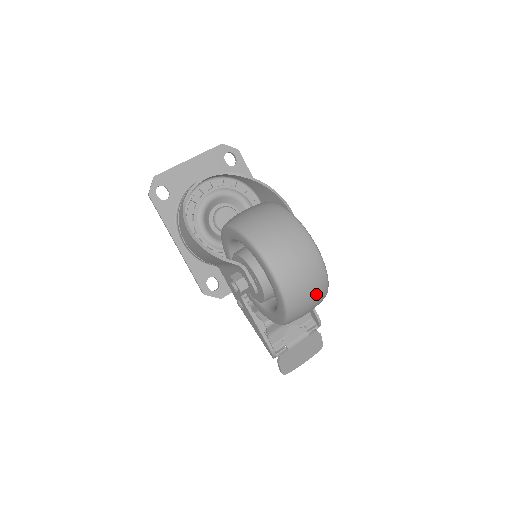
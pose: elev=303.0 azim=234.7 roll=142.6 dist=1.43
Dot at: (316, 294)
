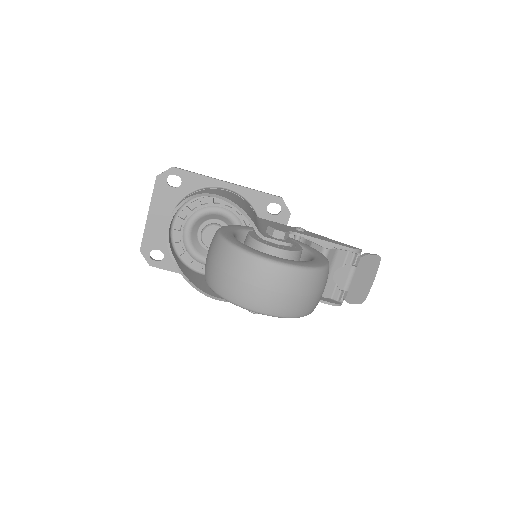
Dot at: (311, 289)
